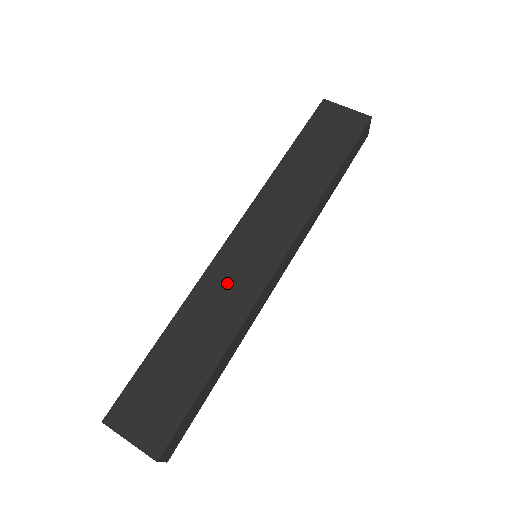
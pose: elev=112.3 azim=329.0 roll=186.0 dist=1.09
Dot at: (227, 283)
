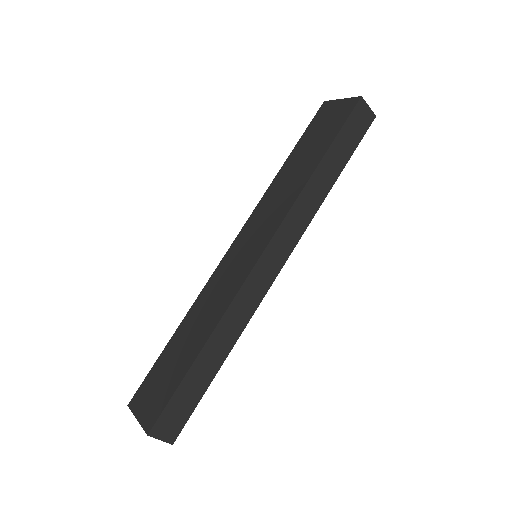
Dot at: (222, 282)
